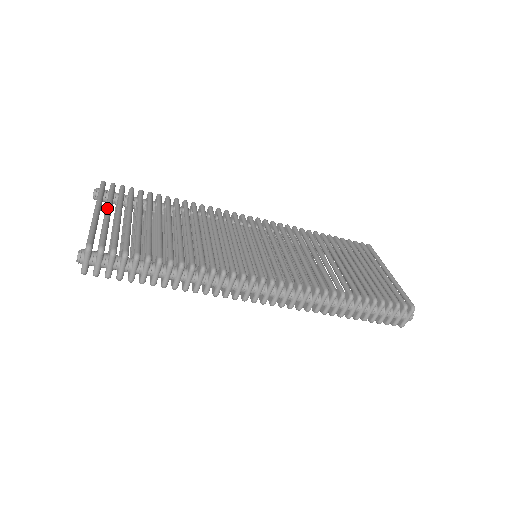
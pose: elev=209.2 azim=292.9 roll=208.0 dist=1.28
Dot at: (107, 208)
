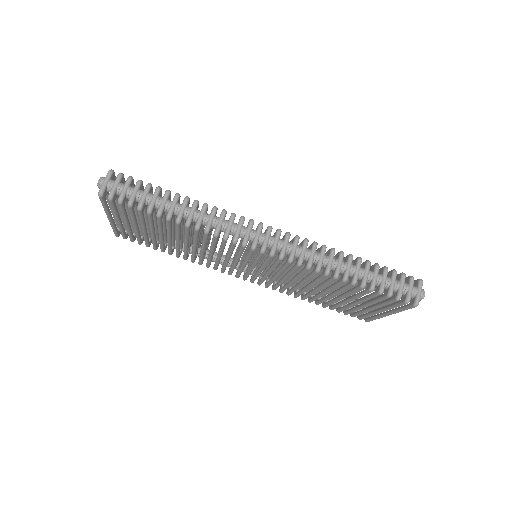
Dot at: occluded
